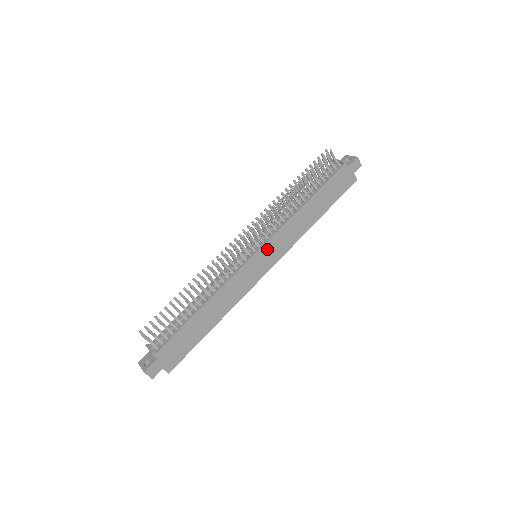
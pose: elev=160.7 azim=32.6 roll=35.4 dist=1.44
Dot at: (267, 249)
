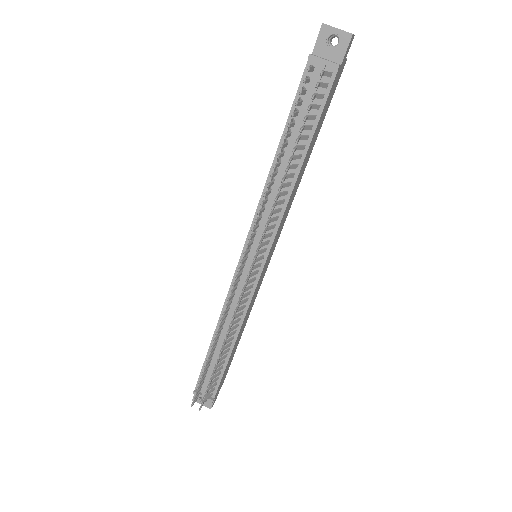
Dot at: (271, 249)
